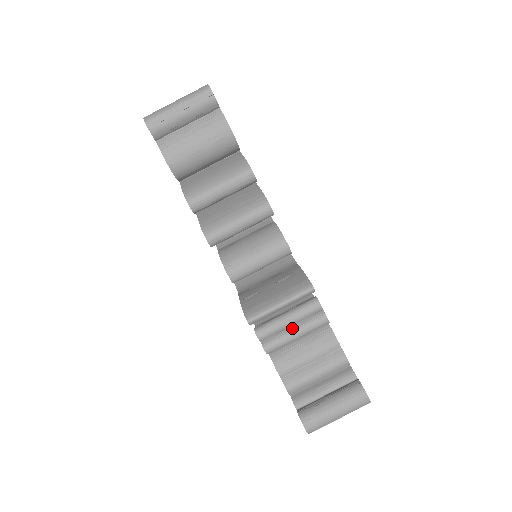
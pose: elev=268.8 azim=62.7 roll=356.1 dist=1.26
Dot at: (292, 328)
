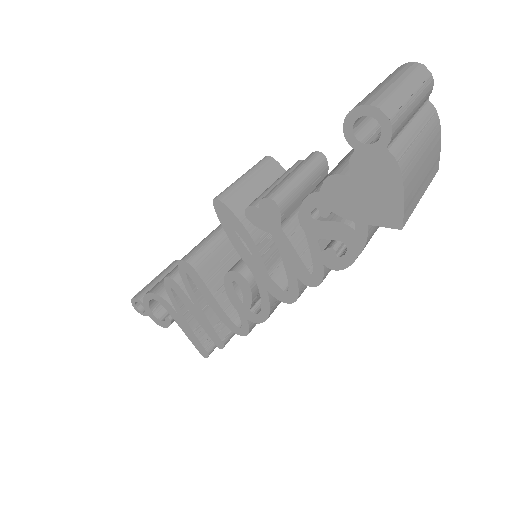
Dot at: occluded
